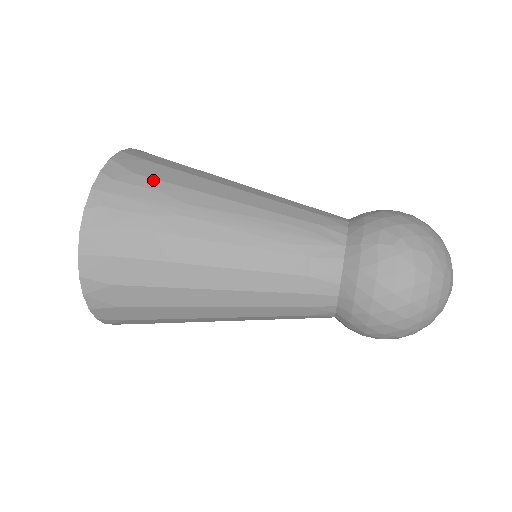
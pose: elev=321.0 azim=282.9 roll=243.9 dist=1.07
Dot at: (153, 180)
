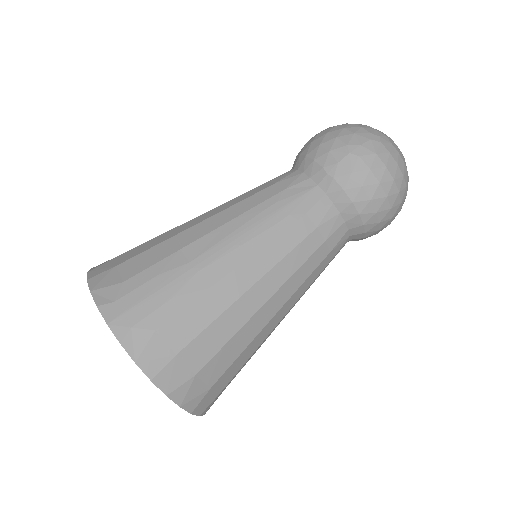
Dot at: (143, 273)
